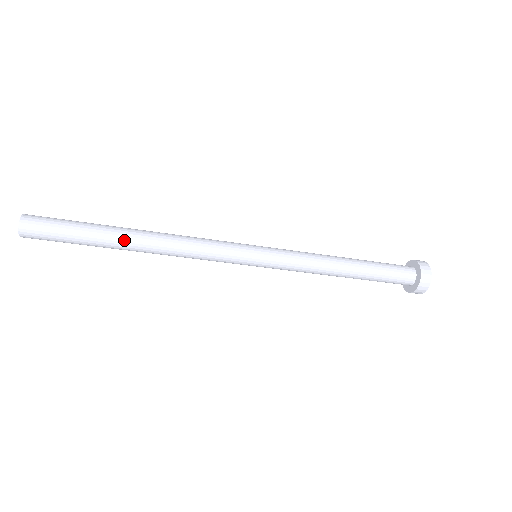
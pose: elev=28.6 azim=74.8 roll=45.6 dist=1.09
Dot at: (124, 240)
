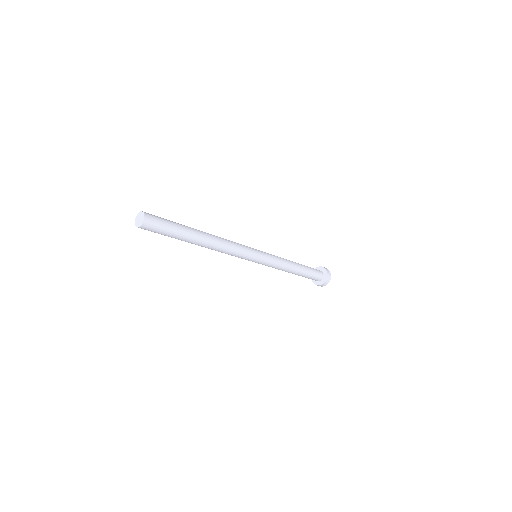
Dot at: (196, 243)
